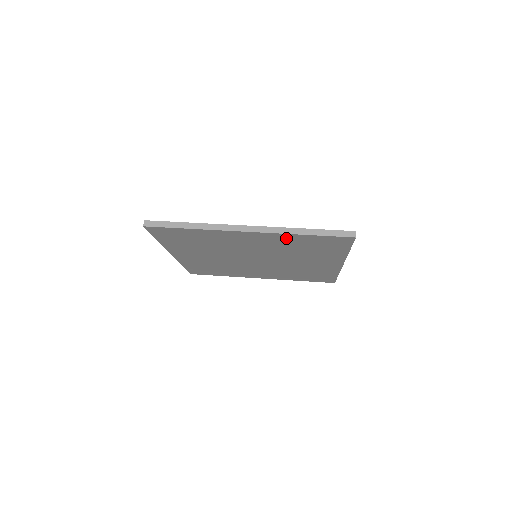
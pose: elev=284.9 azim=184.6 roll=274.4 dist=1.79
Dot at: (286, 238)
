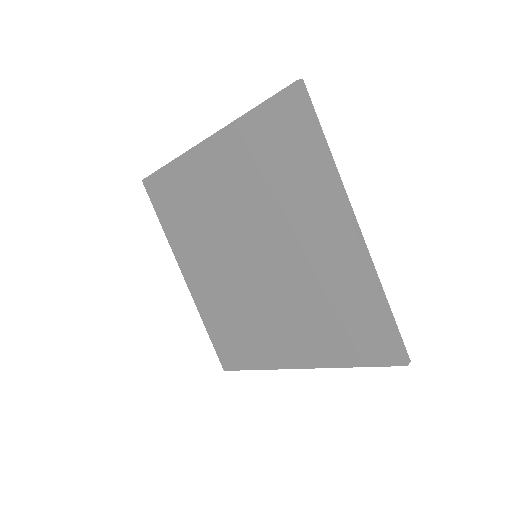
Dot at: (241, 139)
